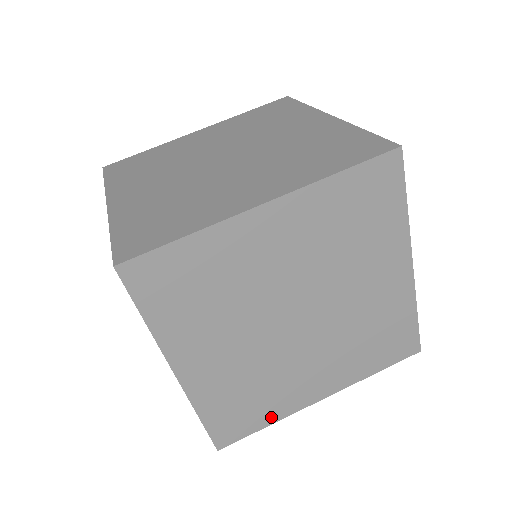
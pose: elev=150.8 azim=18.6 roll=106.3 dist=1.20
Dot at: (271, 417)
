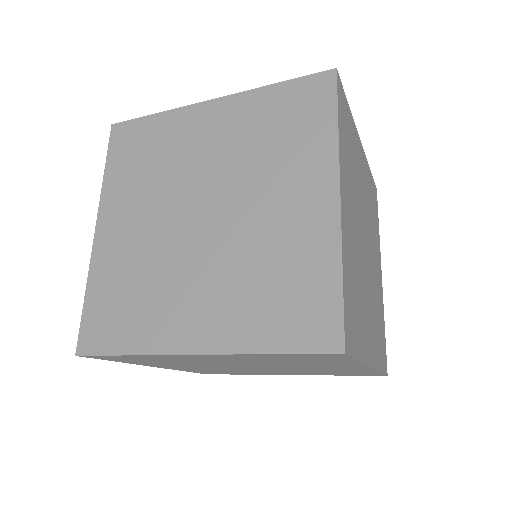
Dot at: (360, 348)
